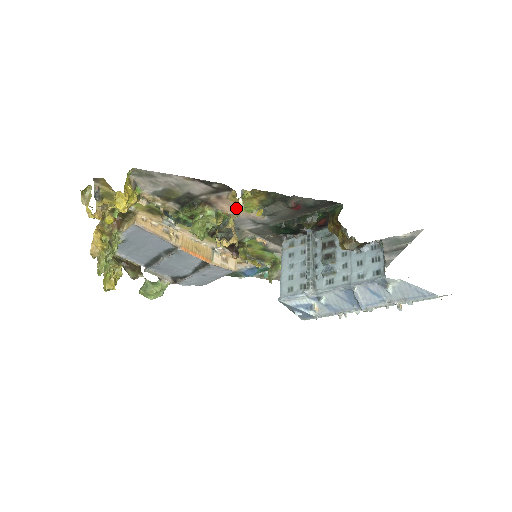
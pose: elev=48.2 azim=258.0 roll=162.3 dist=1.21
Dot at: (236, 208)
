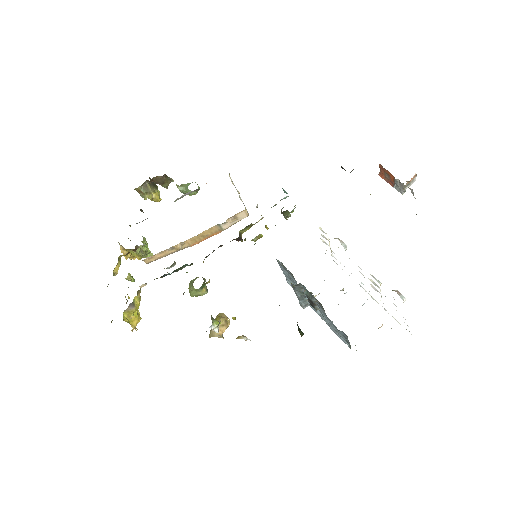
Dot at: occluded
